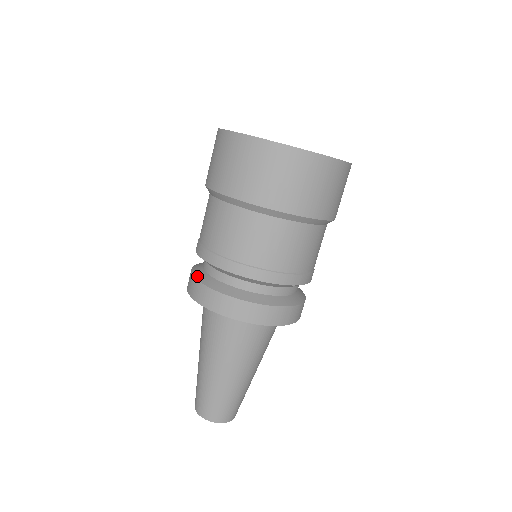
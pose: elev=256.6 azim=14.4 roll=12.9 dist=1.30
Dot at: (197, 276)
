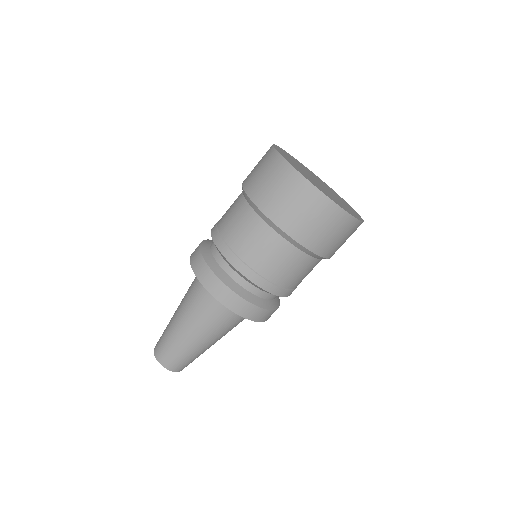
Dot at: (205, 240)
